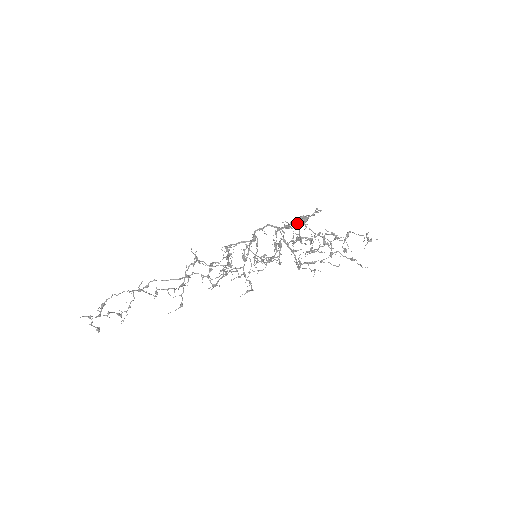
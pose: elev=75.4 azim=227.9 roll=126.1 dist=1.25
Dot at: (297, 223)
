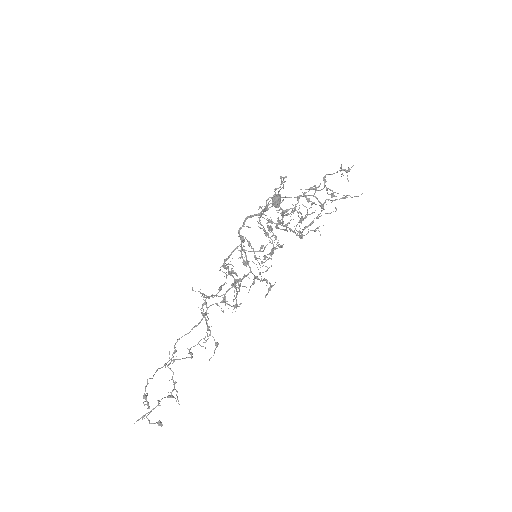
Dot at: occluded
